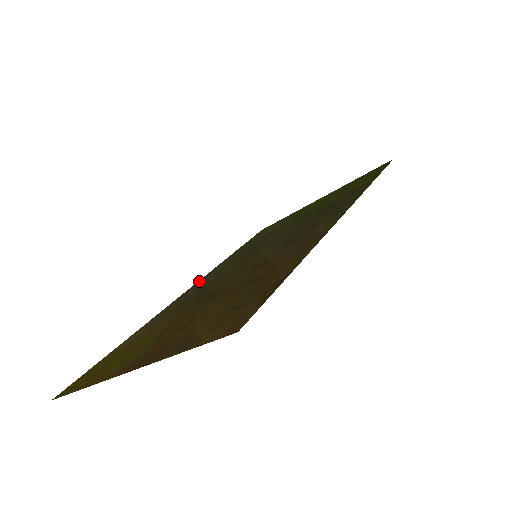
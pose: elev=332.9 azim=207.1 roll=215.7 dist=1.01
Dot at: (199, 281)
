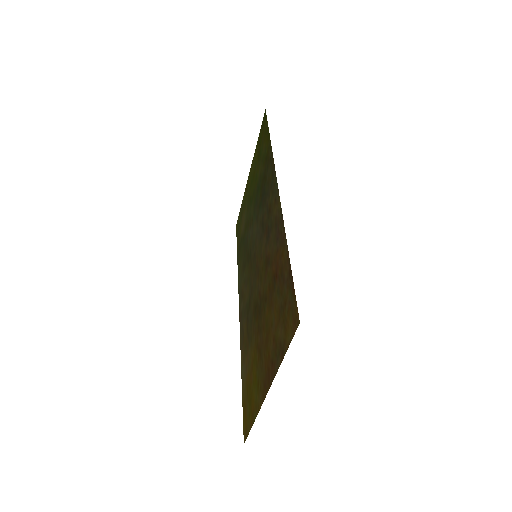
Dot at: (239, 300)
